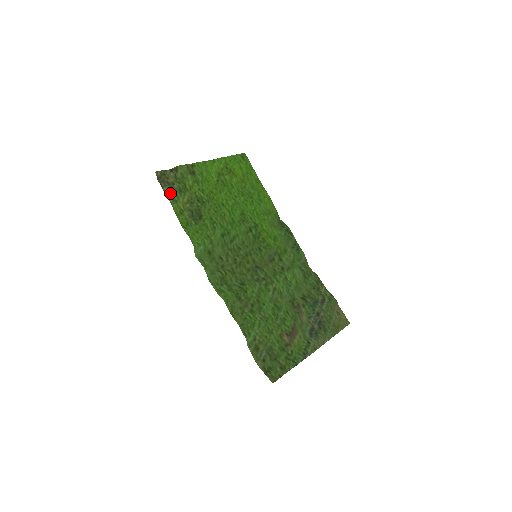
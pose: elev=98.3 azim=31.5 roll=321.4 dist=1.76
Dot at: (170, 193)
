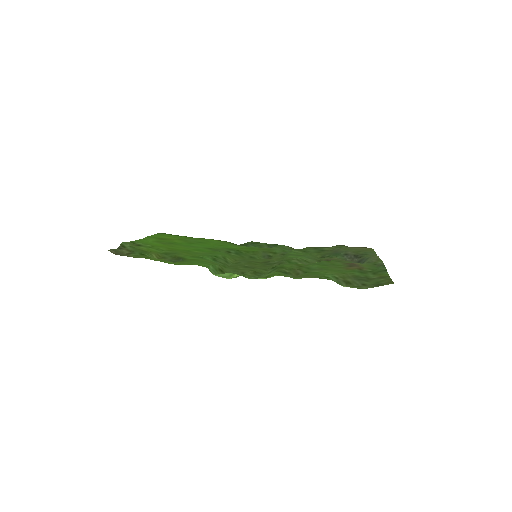
Dot at: (138, 257)
